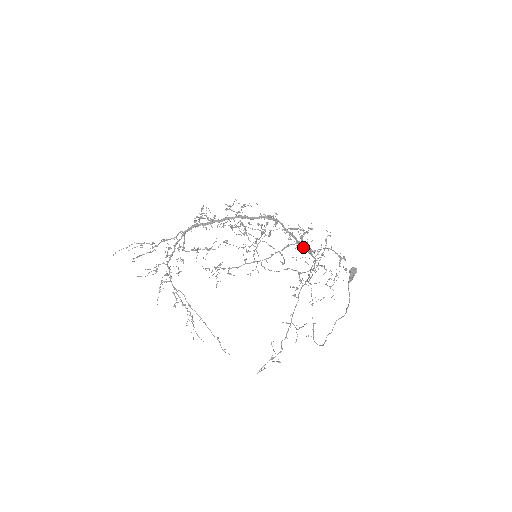
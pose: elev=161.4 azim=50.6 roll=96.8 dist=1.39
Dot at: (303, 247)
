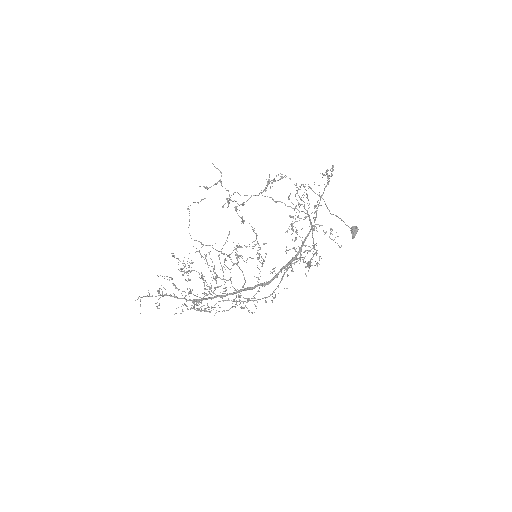
Dot at: occluded
